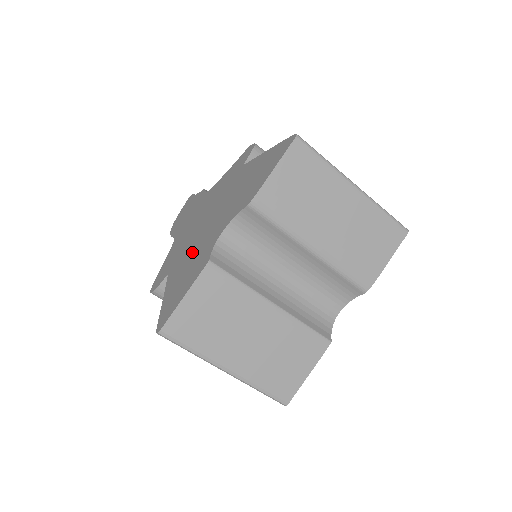
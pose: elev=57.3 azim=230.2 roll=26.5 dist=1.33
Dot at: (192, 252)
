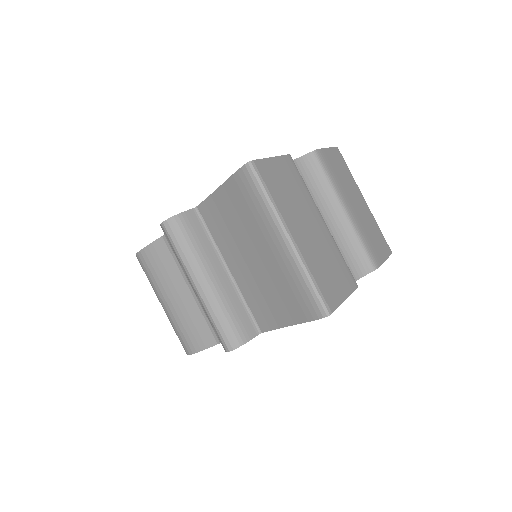
Dot at: occluded
